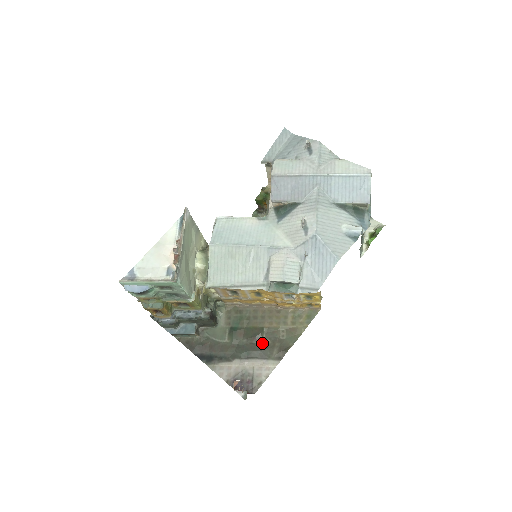
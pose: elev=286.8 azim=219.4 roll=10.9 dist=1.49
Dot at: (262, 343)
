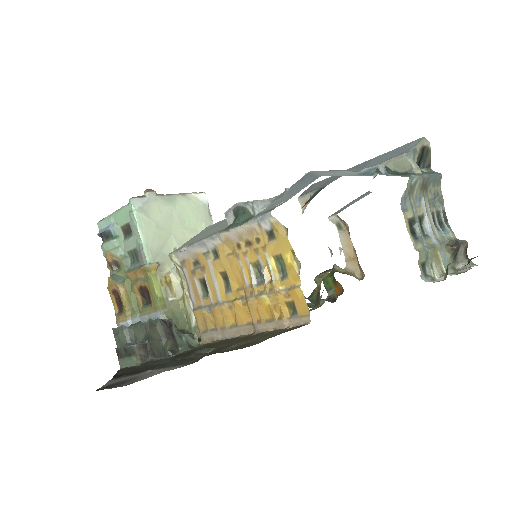
Dot at: (194, 358)
